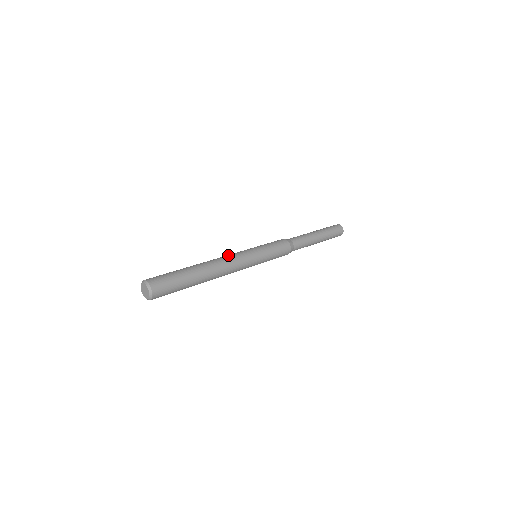
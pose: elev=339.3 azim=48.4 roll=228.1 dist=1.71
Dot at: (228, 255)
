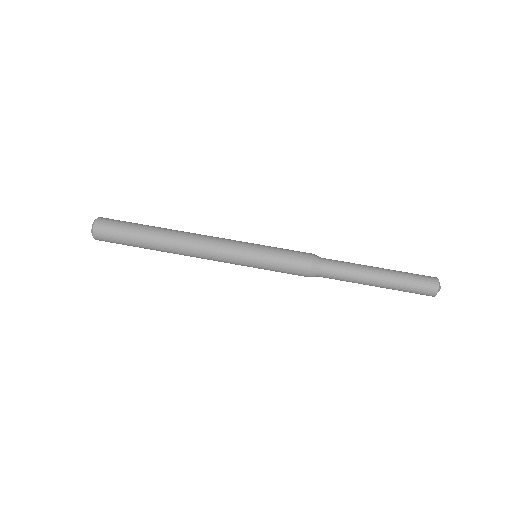
Dot at: (208, 252)
